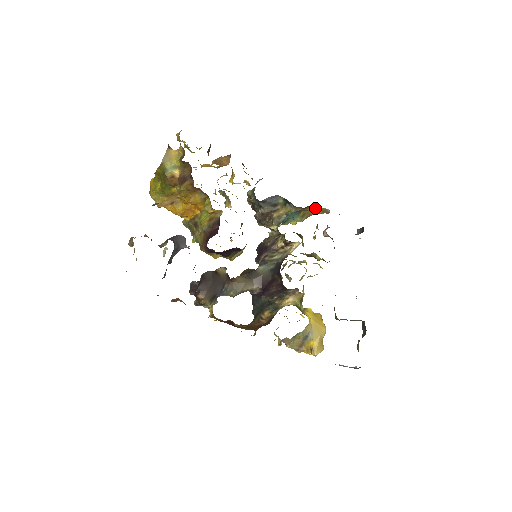
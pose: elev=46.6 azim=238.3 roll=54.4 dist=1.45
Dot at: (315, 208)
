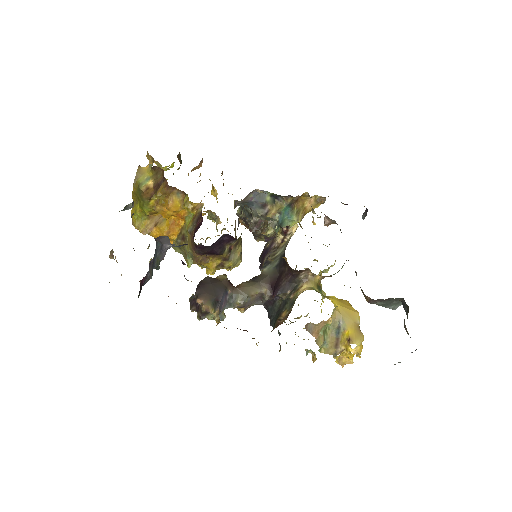
Dot at: (307, 198)
